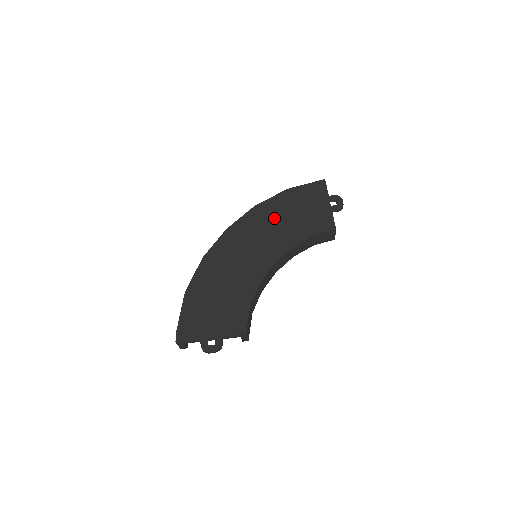
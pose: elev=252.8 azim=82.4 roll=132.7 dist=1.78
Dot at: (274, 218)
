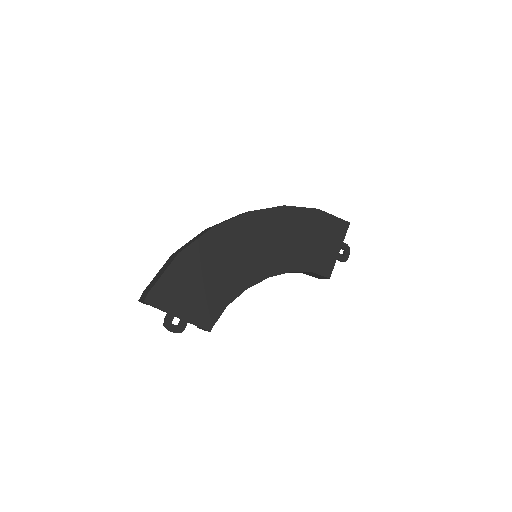
Dot at: (293, 231)
